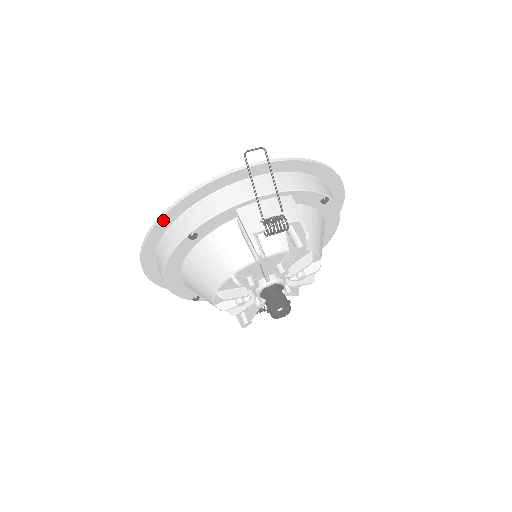
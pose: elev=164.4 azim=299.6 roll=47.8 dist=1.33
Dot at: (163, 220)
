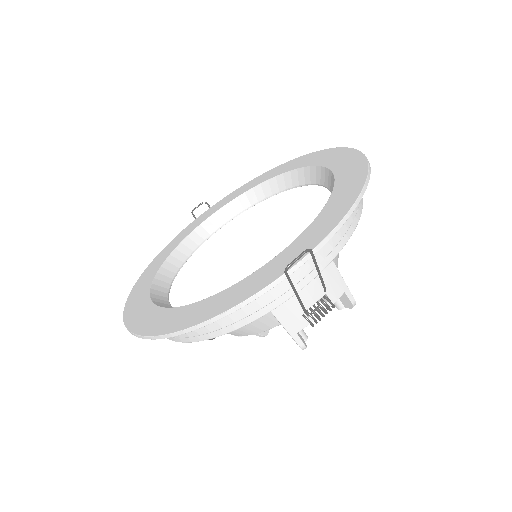
Dot at: (168, 334)
